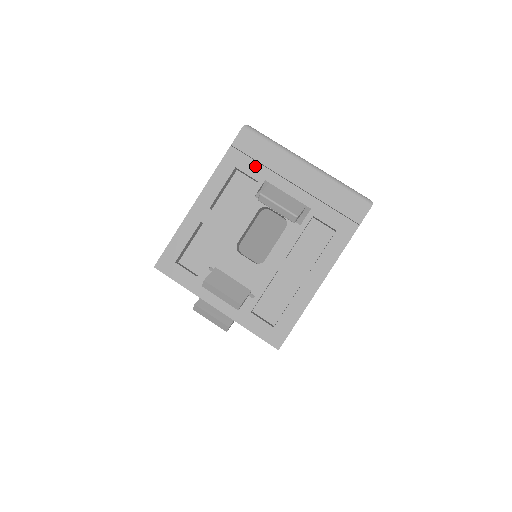
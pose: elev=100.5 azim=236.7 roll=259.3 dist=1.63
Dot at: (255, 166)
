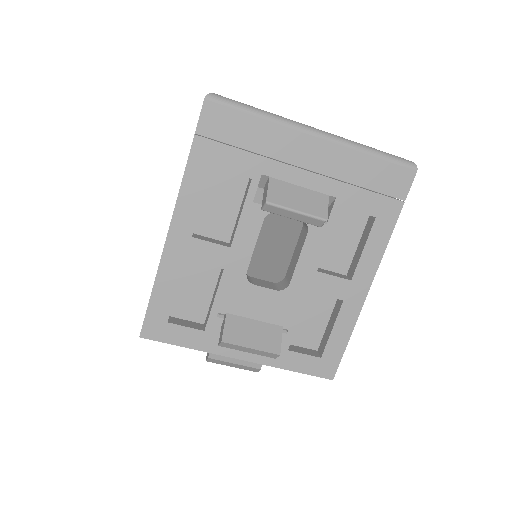
Dot at: (241, 157)
